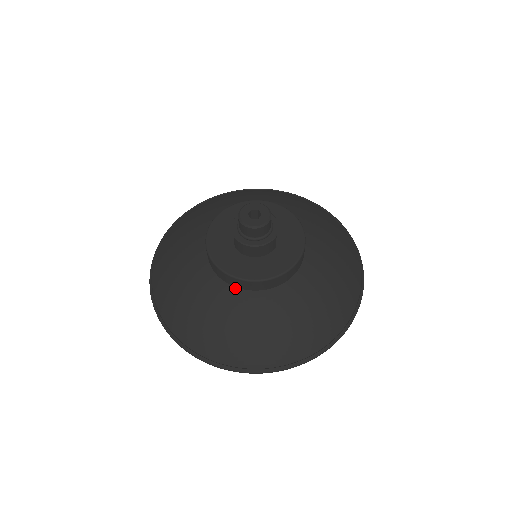
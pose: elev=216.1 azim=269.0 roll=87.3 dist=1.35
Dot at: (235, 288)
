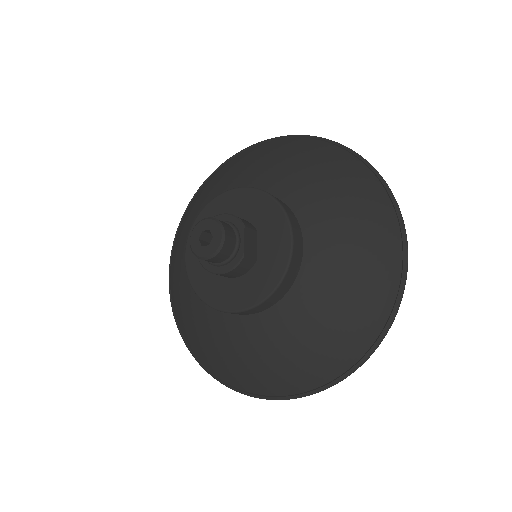
Dot at: occluded
